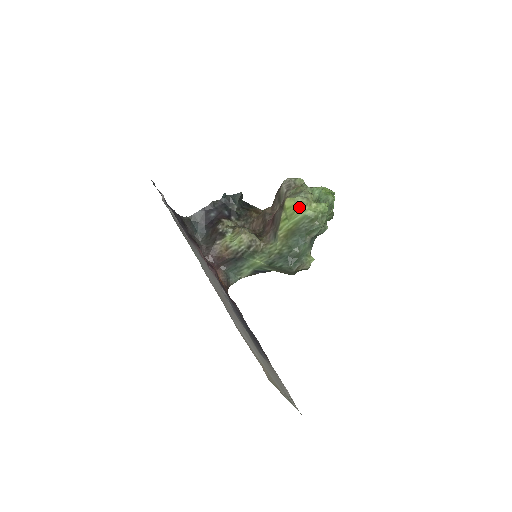
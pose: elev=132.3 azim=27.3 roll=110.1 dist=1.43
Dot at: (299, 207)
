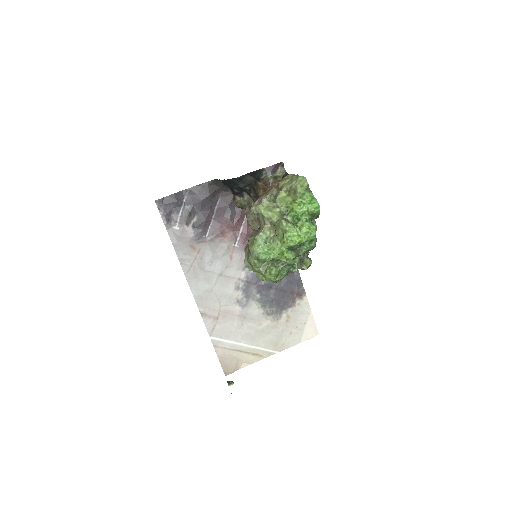
Dot at: occluded
